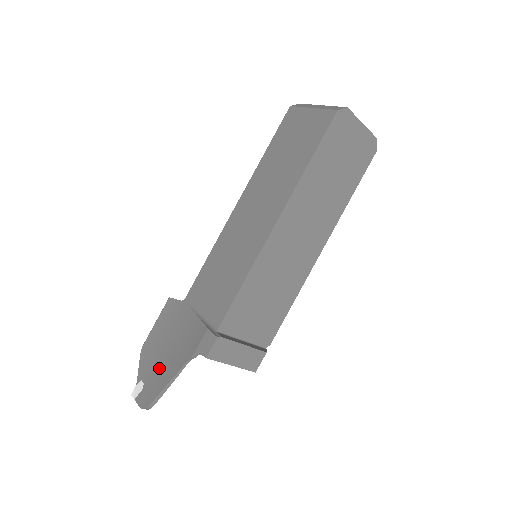
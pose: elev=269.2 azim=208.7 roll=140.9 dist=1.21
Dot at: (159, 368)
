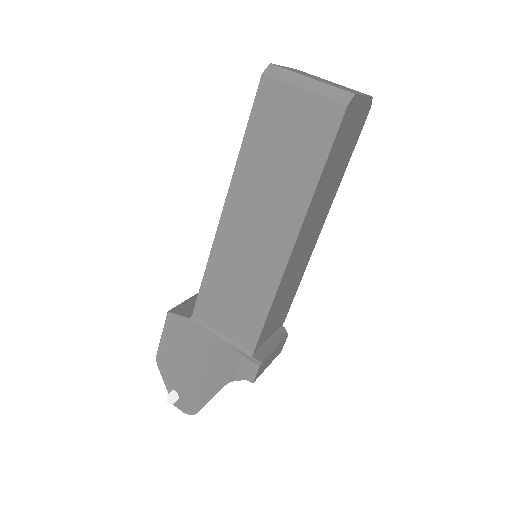
Dot at: (192, 382)
